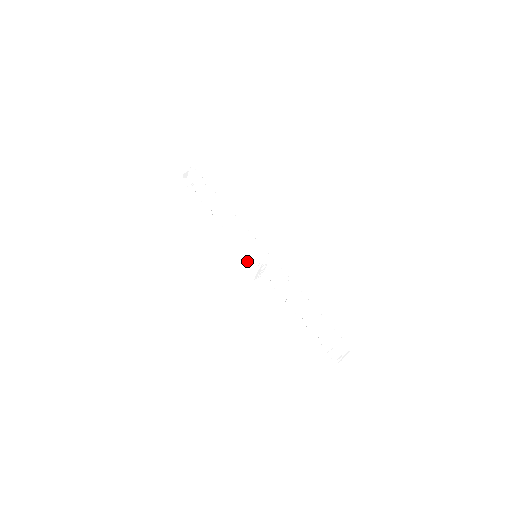
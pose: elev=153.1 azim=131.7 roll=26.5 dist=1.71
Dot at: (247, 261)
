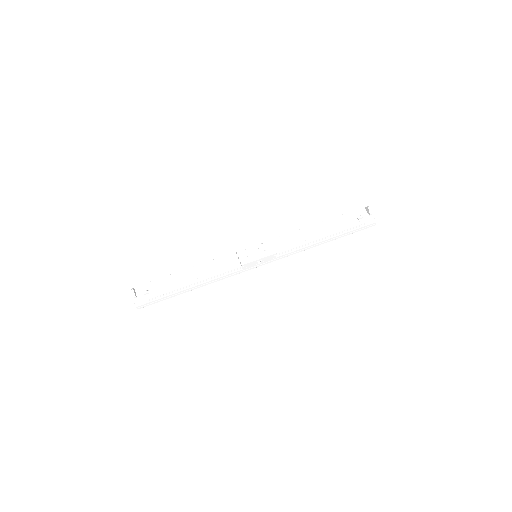
Dot at: (256, 250)
